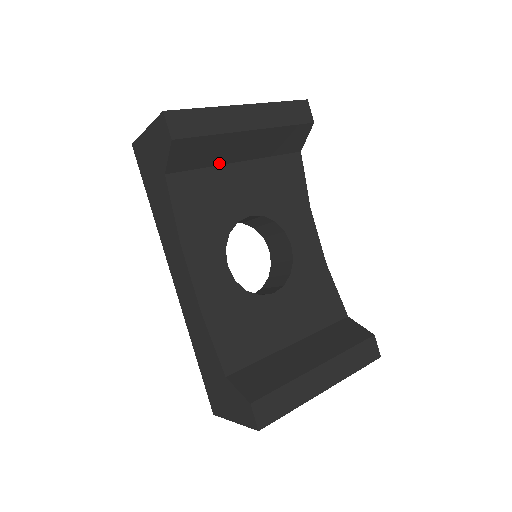
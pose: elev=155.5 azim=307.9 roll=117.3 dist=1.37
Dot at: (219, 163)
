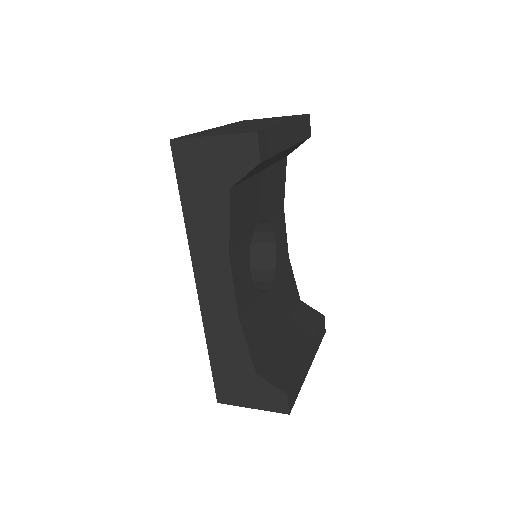
Dot at: (255, 173)
